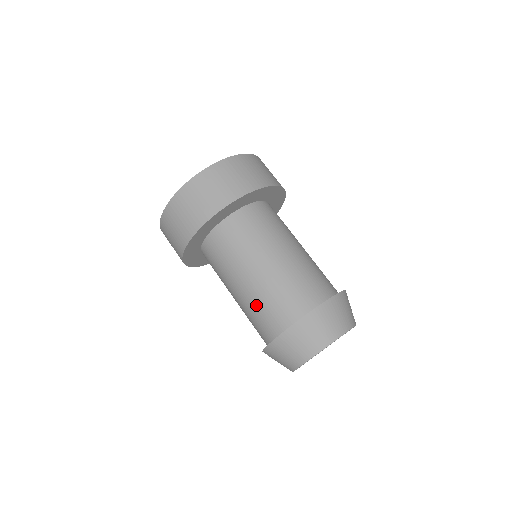
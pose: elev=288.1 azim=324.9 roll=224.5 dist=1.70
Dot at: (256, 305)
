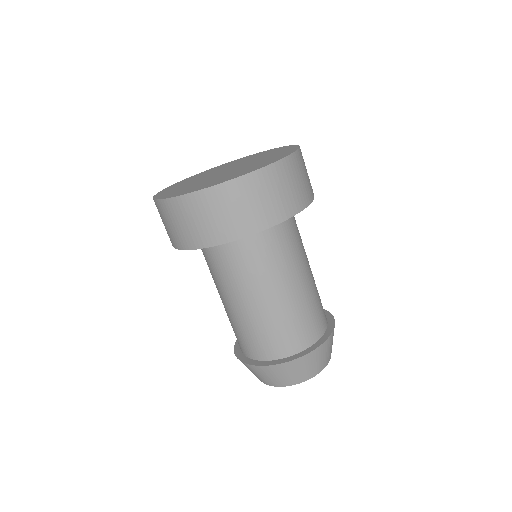
Dot at: (270, 324)
